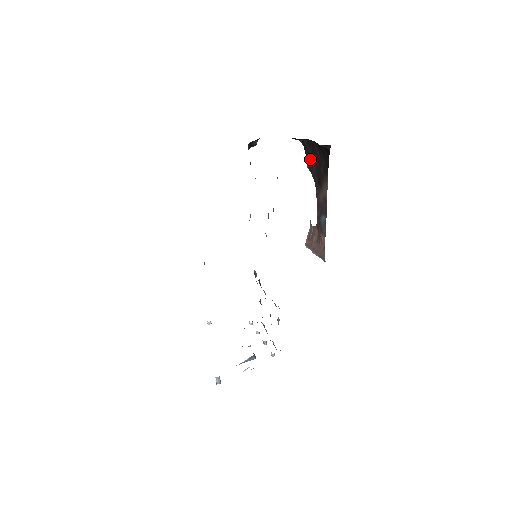
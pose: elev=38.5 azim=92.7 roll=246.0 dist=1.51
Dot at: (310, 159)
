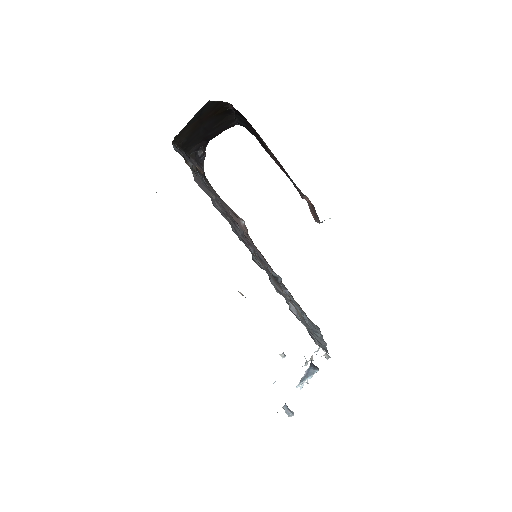
Dot at: (253, 133)
